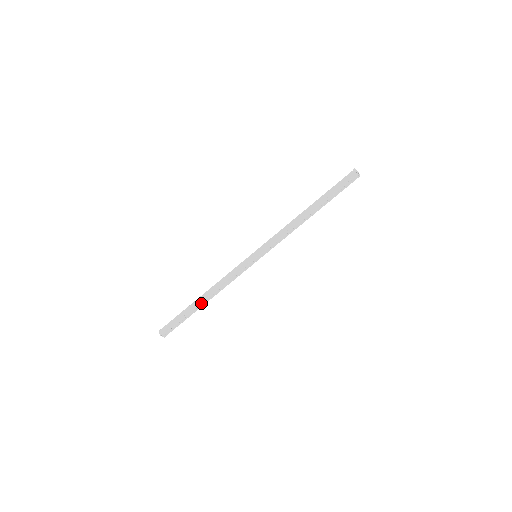
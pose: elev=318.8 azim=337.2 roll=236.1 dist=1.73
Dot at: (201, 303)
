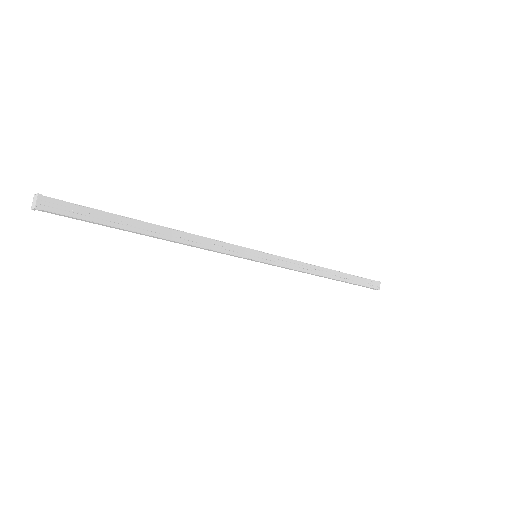
Dot at: (151, 227)
